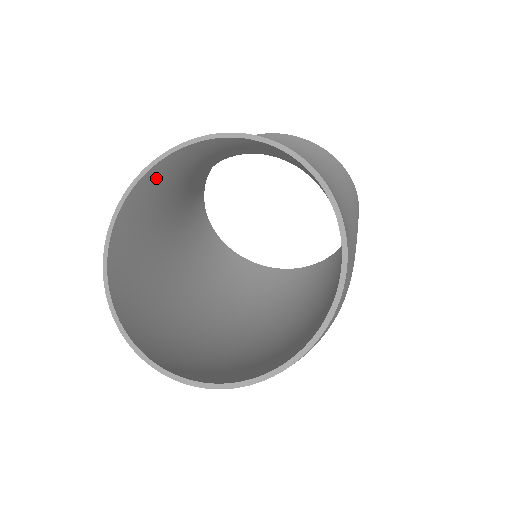
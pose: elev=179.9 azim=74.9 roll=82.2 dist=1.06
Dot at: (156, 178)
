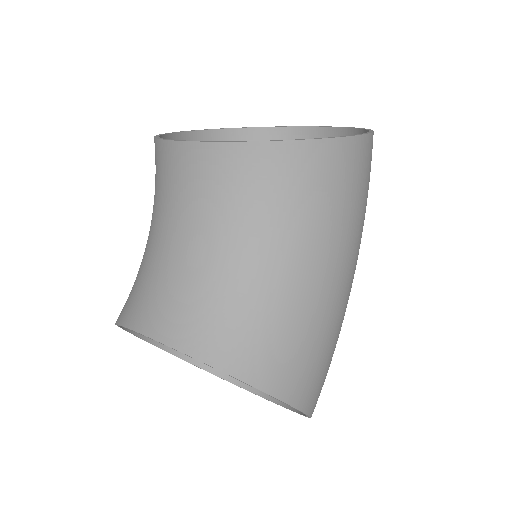
Dot at: occluded
